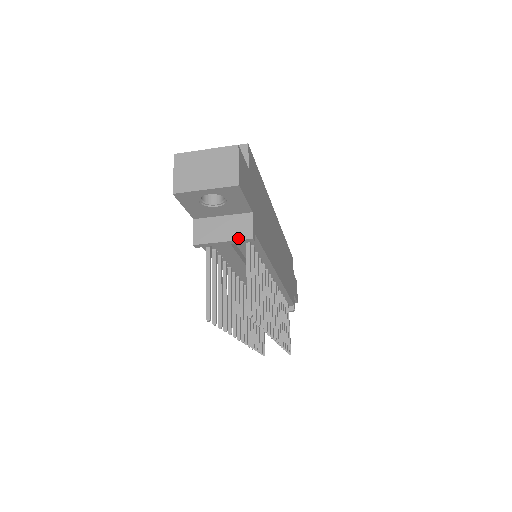
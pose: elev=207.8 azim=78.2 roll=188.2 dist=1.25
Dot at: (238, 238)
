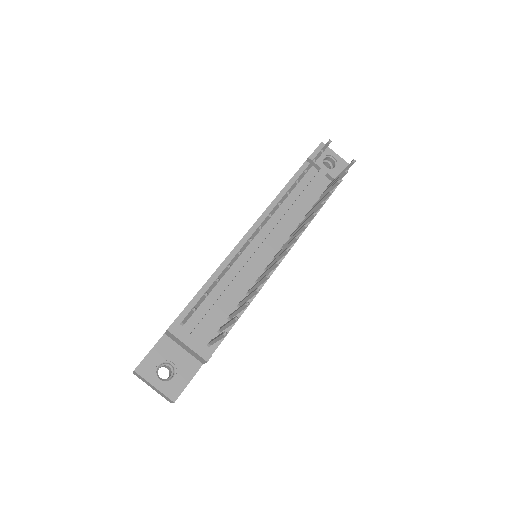
Dot at: (334, 174)
